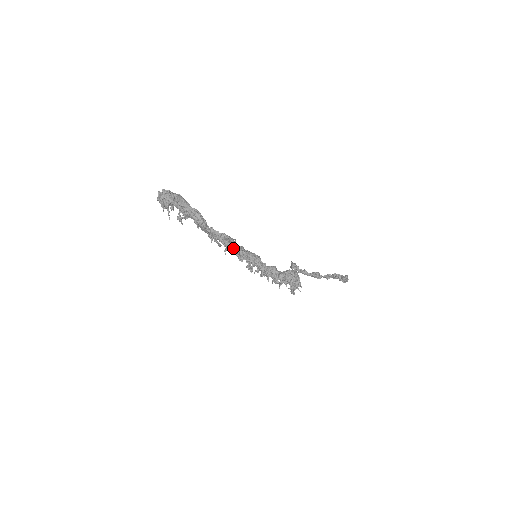
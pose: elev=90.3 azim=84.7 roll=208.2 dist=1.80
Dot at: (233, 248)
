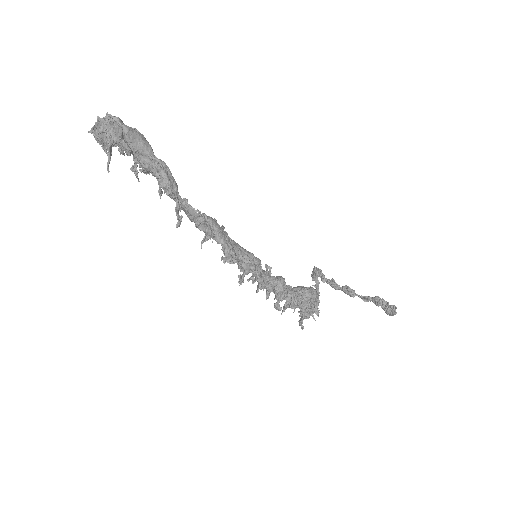
Dot at: occluded
